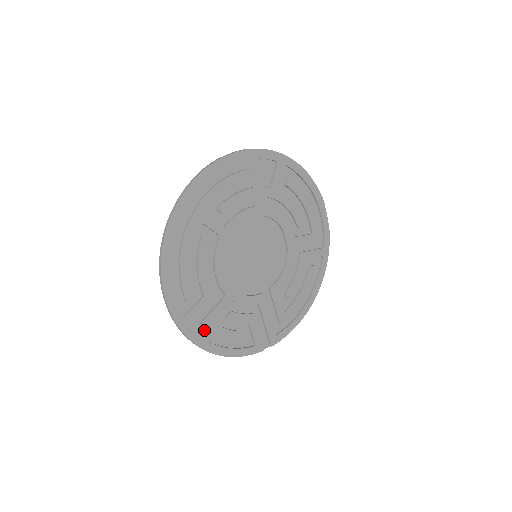
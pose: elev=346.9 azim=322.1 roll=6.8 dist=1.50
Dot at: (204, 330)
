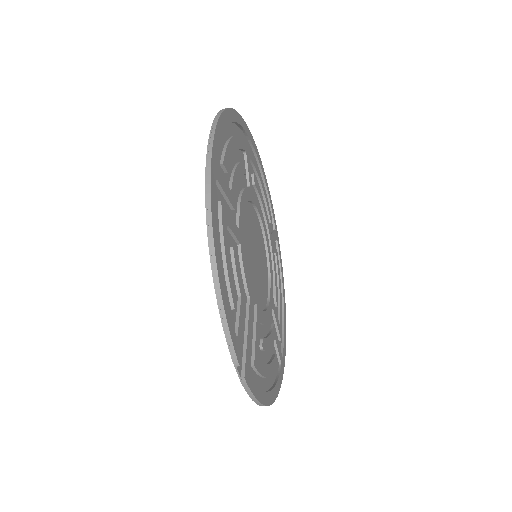
Dot at: (217, 216)
